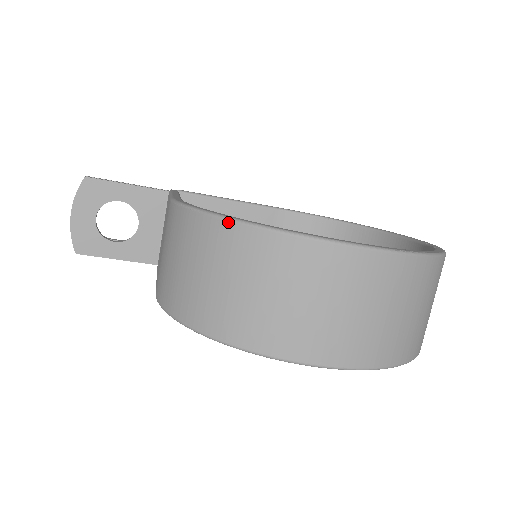
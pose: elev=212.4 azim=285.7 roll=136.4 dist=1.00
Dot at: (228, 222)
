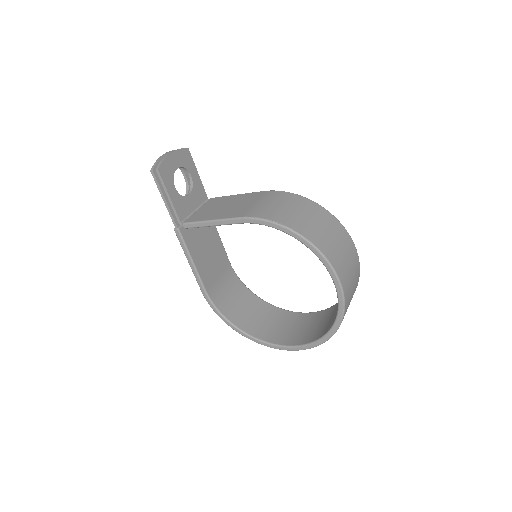
Dot at: (324, 208)
